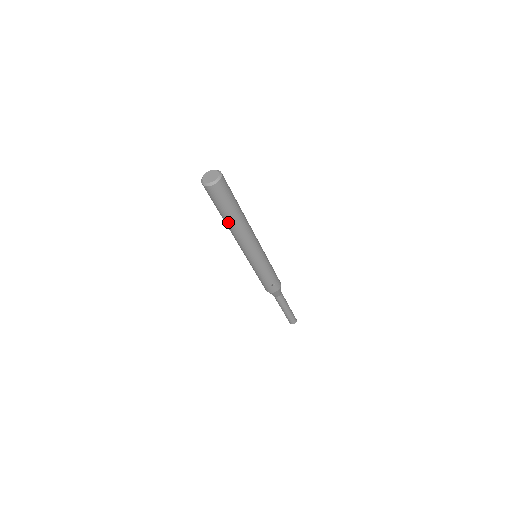
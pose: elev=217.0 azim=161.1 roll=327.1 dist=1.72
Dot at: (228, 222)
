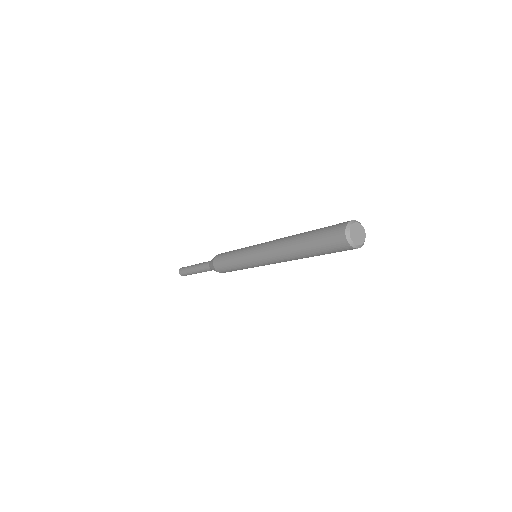
Dot at: (303, 255)
